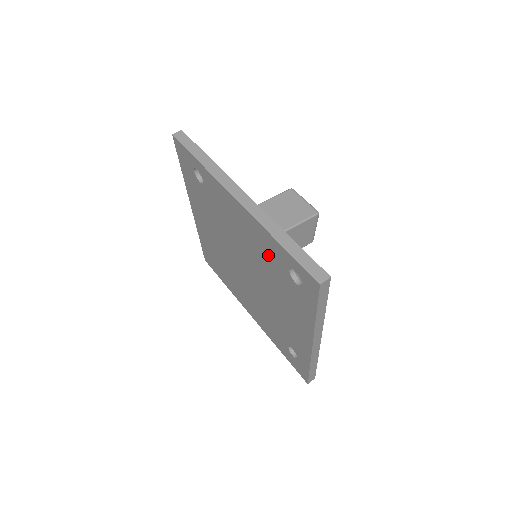
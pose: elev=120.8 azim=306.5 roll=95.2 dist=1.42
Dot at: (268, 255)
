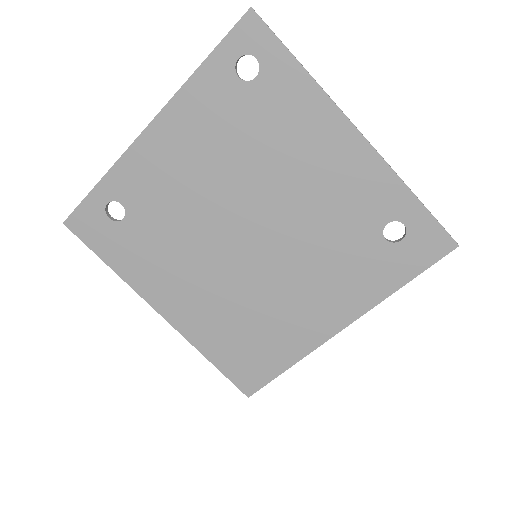
Dot at: (220, 119)
